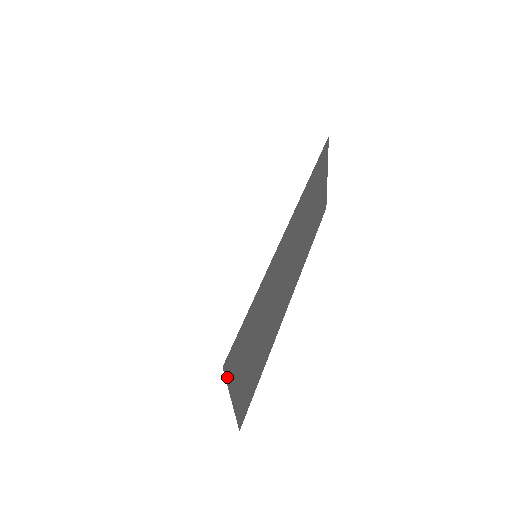
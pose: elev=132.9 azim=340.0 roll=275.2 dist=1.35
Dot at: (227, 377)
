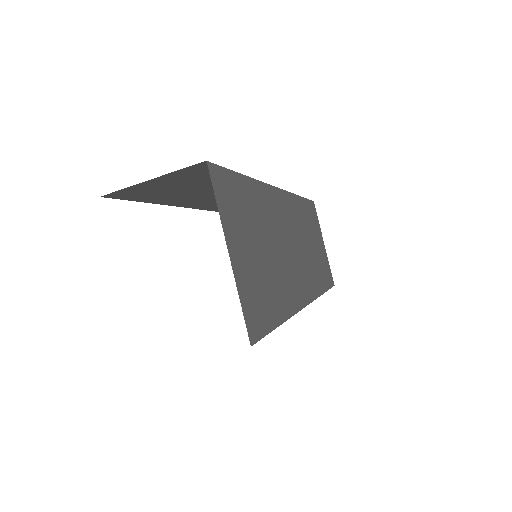
Dot at: (215, 193)
